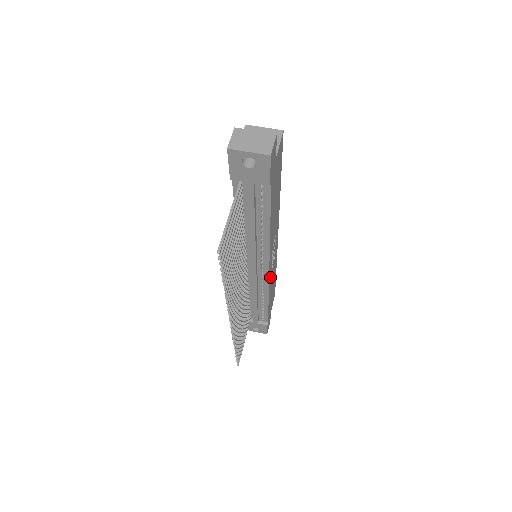
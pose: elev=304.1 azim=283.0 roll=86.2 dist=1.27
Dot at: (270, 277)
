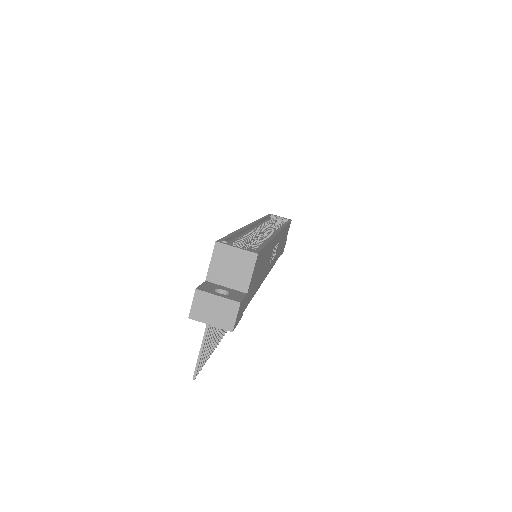
Dot at: (273, 262)
